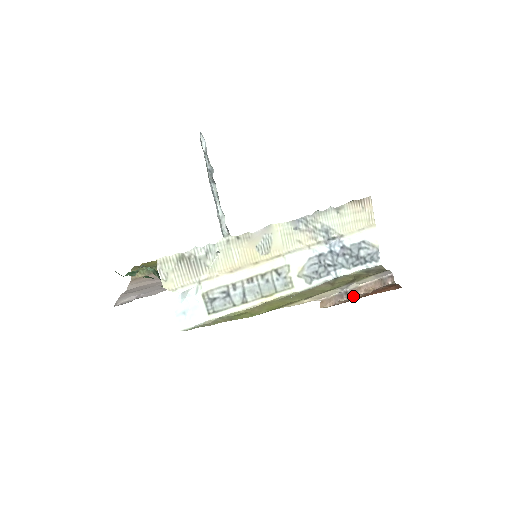
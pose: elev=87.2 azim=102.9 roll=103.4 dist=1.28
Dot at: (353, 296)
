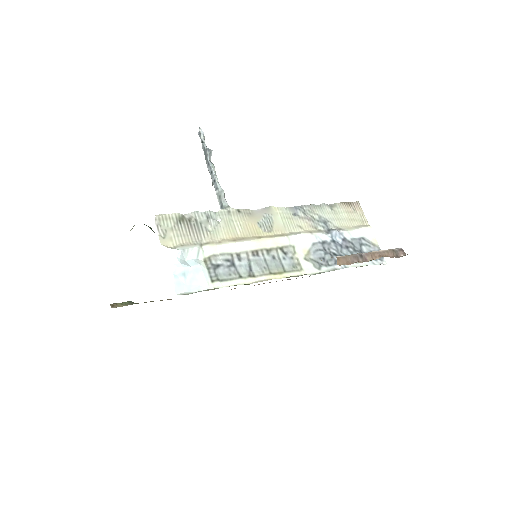
Dot at: (369, 260)
